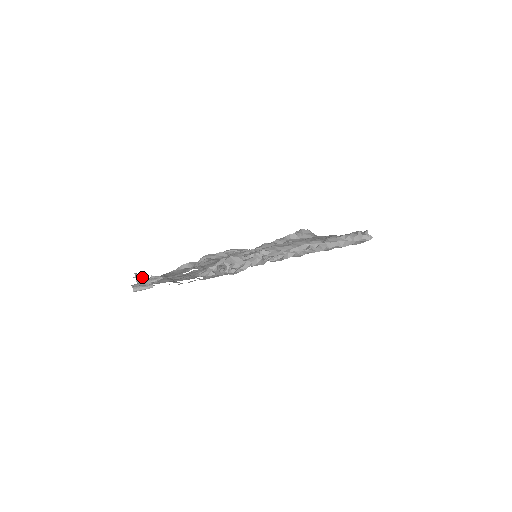
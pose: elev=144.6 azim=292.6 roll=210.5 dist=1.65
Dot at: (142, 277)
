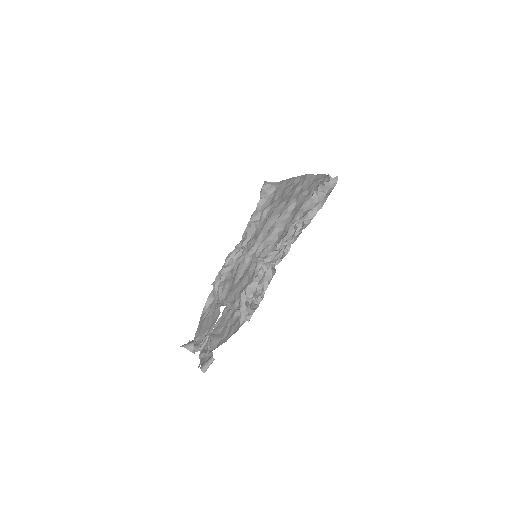
Dot at: (190, 344)
